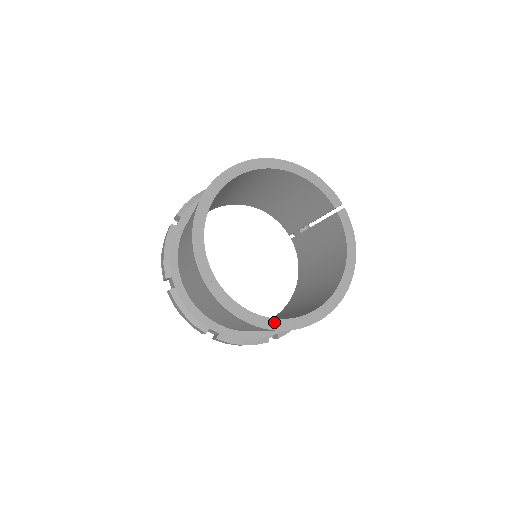
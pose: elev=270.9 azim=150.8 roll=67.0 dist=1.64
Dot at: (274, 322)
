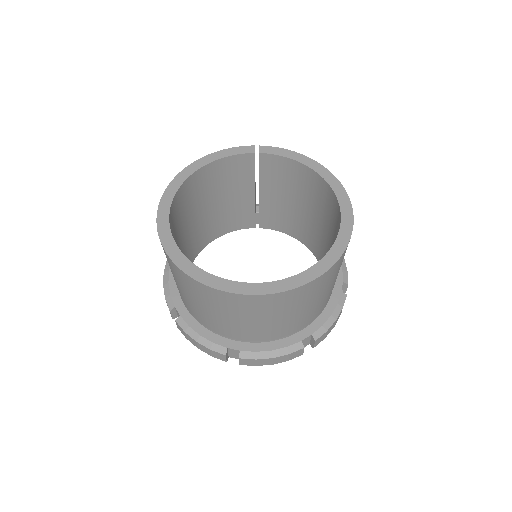
Dot at: (331, 254)
